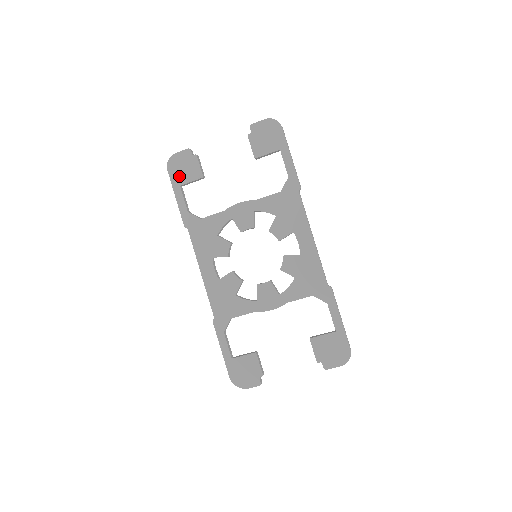
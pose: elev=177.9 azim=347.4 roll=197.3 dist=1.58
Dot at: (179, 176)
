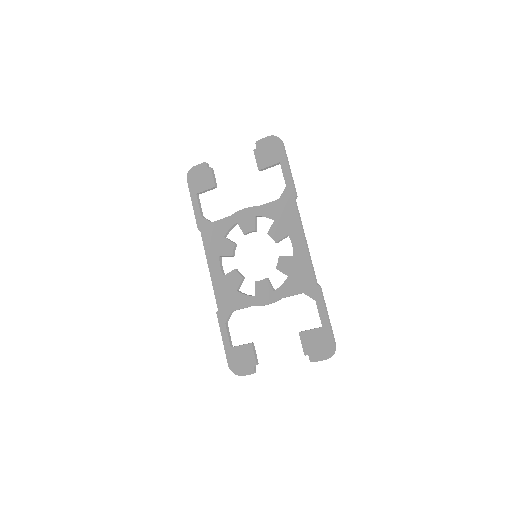
Dot at: (196, 186)
